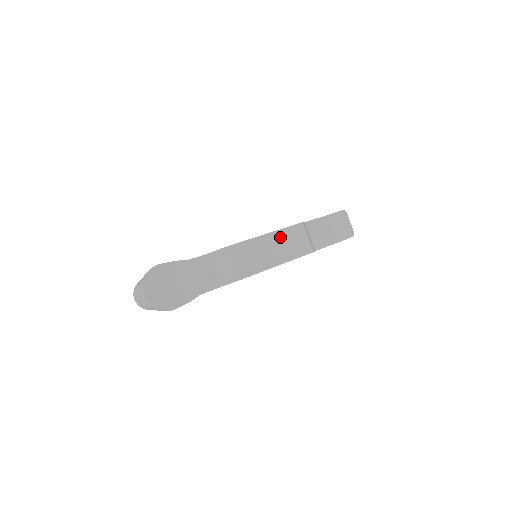
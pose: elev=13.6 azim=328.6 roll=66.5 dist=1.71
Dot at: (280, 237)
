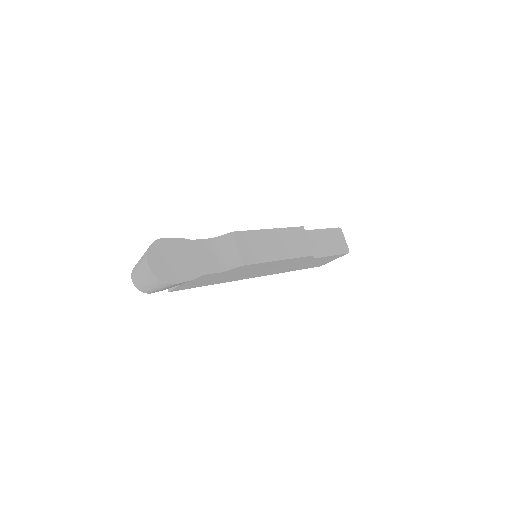
Dot at: (282, 235)
